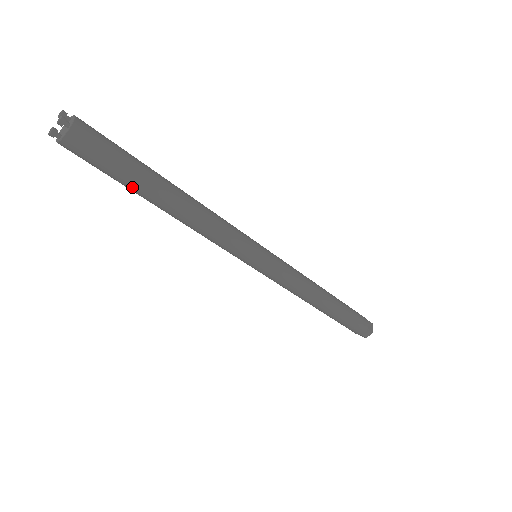
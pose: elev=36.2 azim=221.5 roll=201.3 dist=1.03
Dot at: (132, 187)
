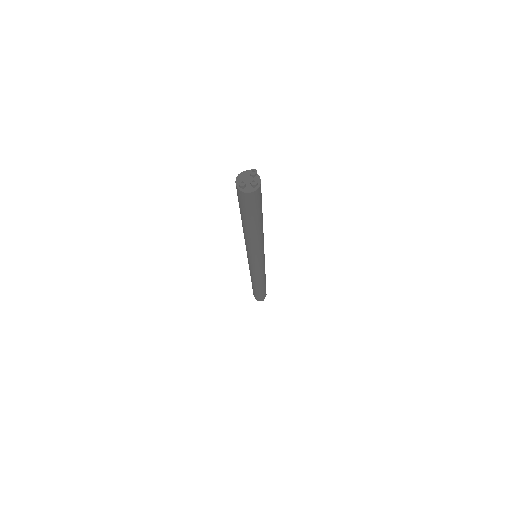
Dot at: (246, 219)
